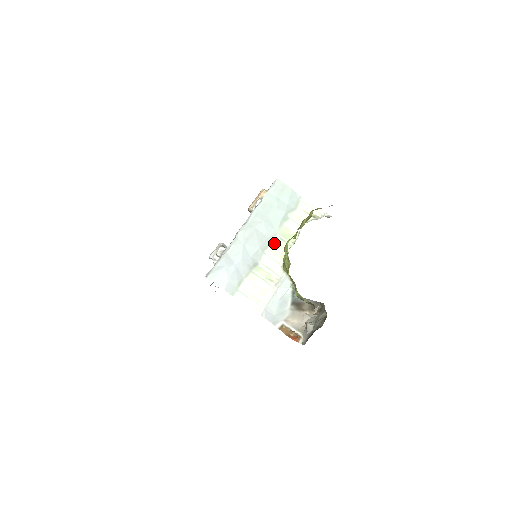
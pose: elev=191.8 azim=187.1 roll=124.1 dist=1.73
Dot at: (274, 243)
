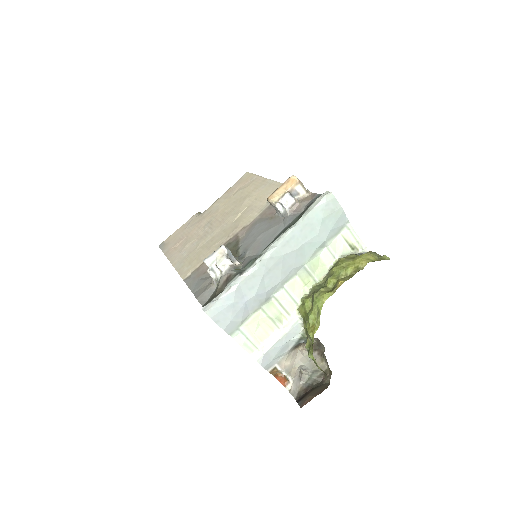
Dot at: (297, 274)
